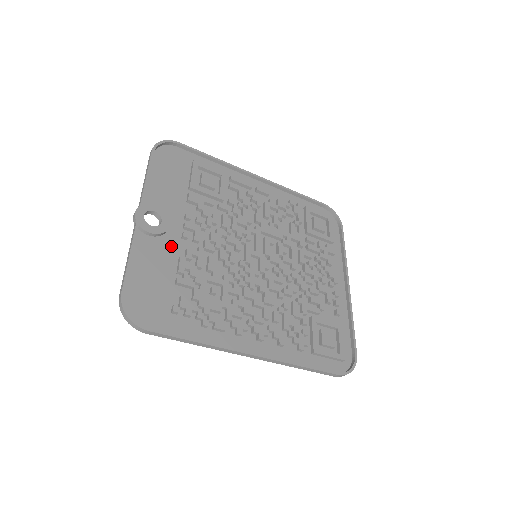
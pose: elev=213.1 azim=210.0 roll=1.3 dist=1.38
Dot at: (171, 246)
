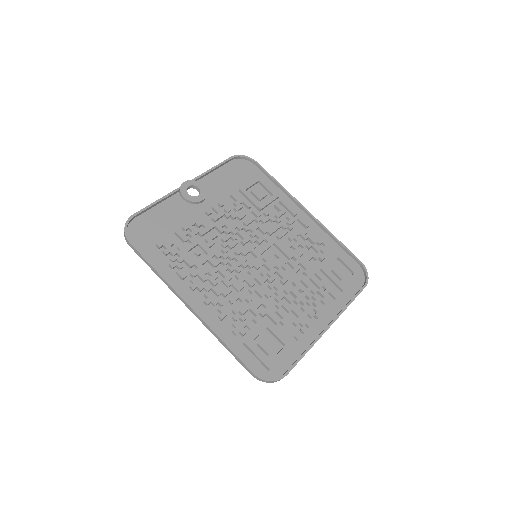
Dot at: (193, 213)
